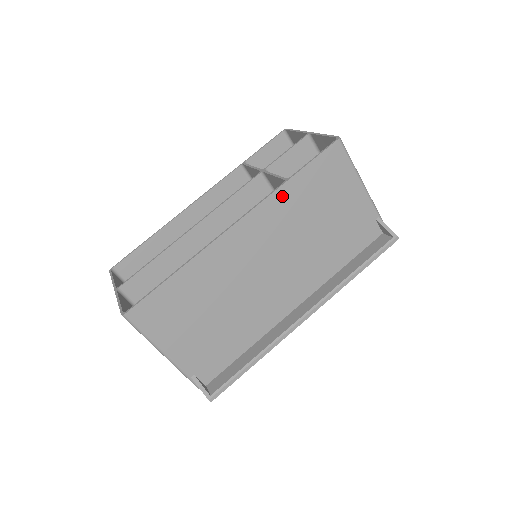
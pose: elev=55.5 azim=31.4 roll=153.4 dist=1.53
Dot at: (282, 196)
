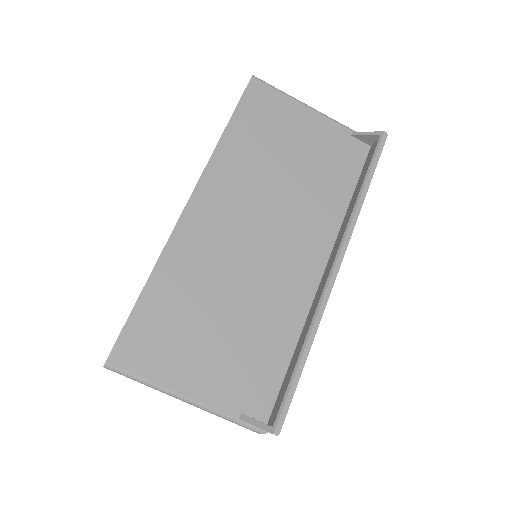
Dot at: (225, 153)
